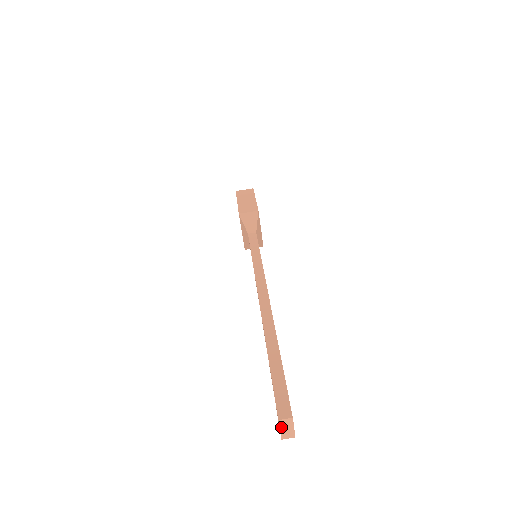
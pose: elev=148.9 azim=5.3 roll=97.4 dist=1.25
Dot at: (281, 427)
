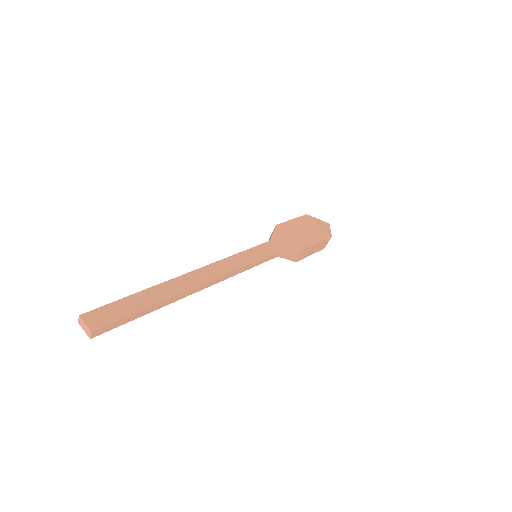
Dot at: (83, 328)
